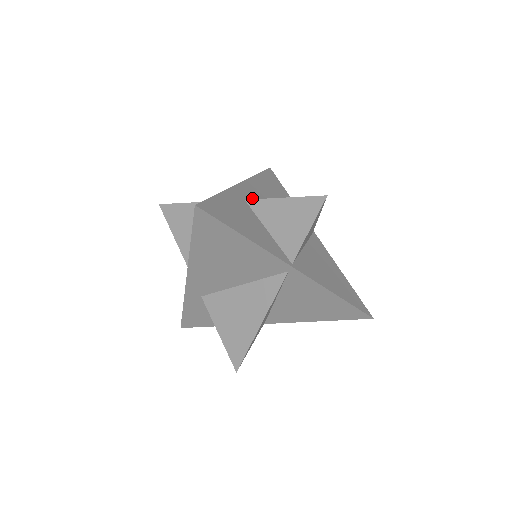
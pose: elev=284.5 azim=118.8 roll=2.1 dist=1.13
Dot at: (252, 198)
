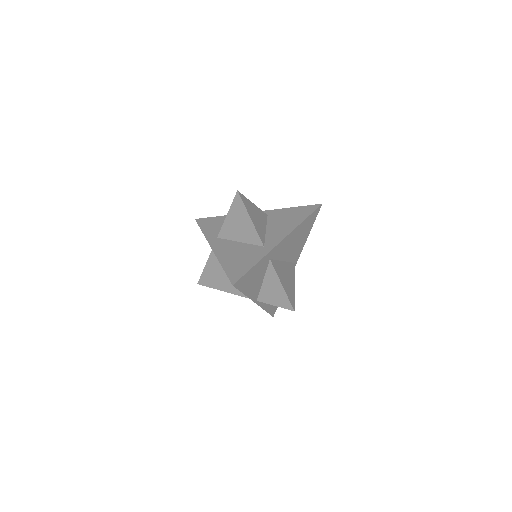
Dot at: (277, 254)
